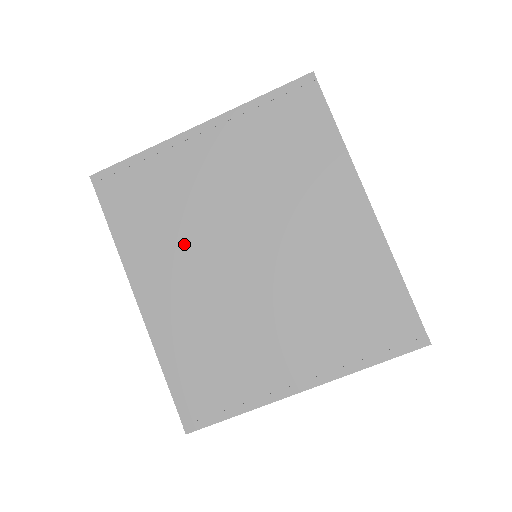
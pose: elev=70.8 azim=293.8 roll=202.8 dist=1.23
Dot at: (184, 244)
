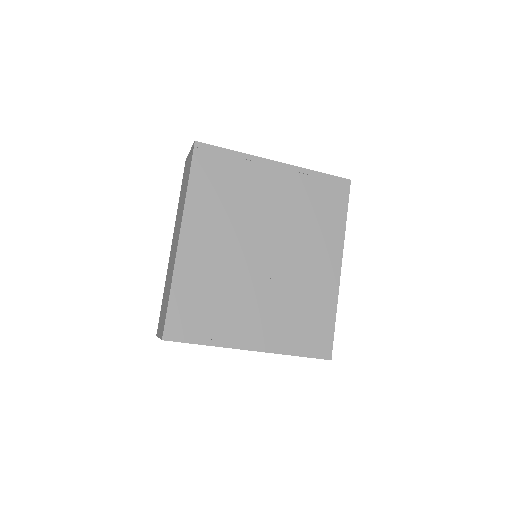
Dot at: (230, 222)
